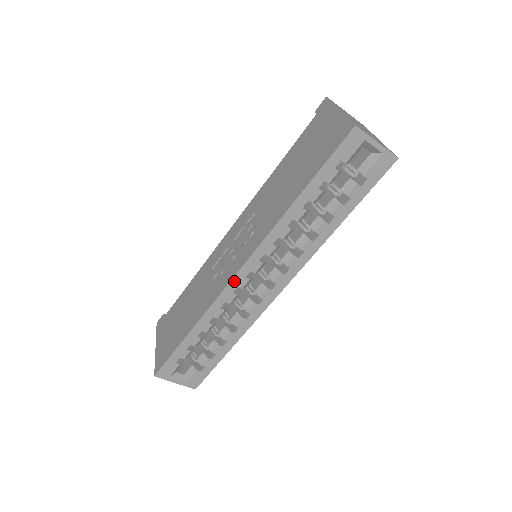
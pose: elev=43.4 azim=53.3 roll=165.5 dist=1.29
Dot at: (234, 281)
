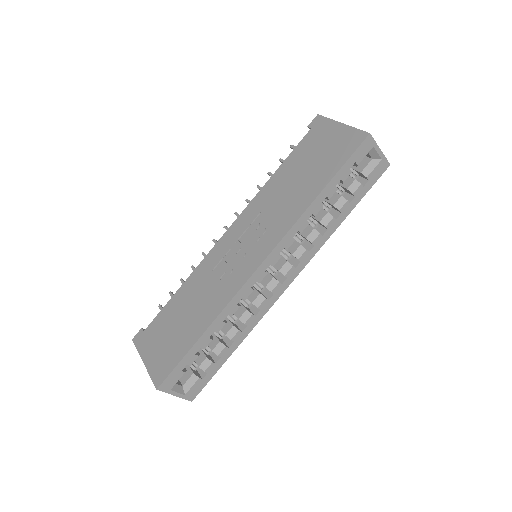
Dot at: (255, 275)
